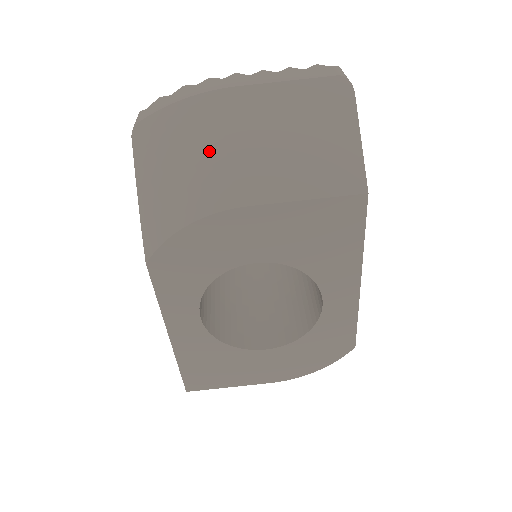
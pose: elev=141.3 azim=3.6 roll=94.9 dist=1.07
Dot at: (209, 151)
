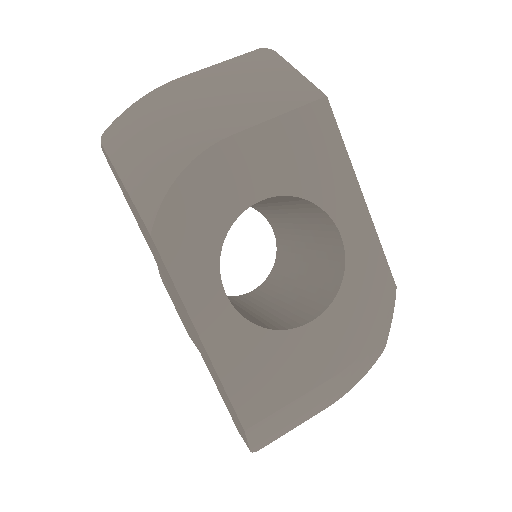
Dot at: (177, 117)
